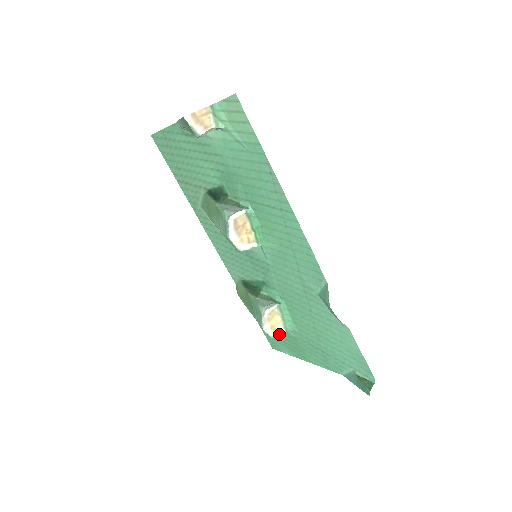
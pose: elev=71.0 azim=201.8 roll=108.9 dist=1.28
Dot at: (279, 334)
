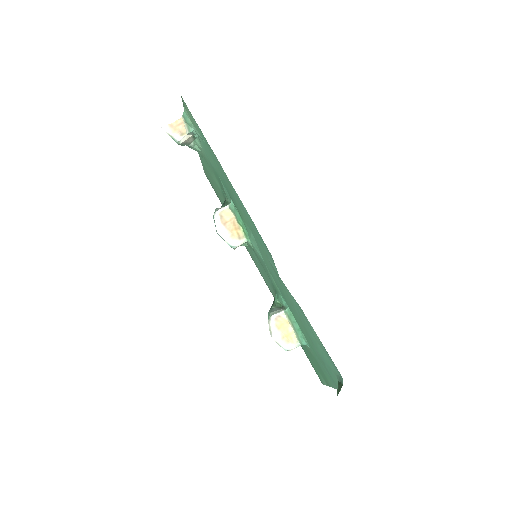
Dot at: (311, 357)
